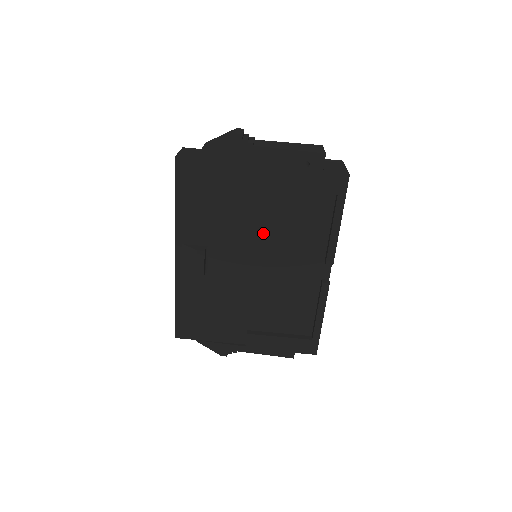
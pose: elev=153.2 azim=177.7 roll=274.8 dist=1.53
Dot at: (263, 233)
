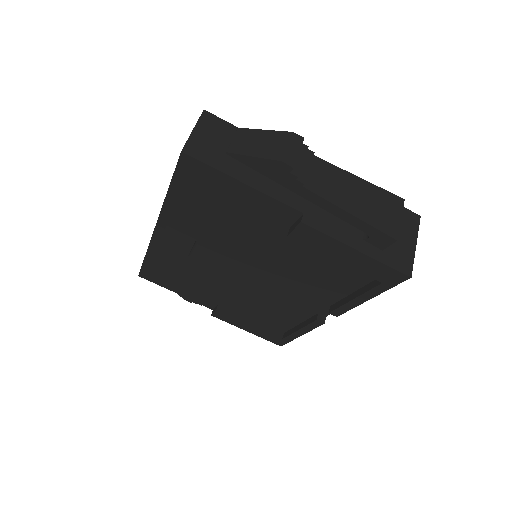
Dot at: (271, 260)
